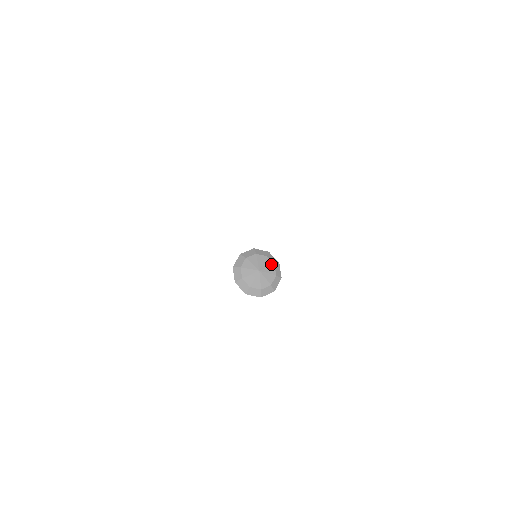
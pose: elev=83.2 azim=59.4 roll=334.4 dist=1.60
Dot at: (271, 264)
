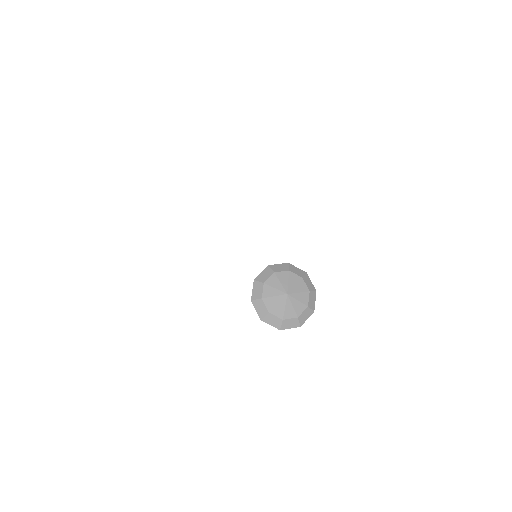
Dot at: (298, 279)
